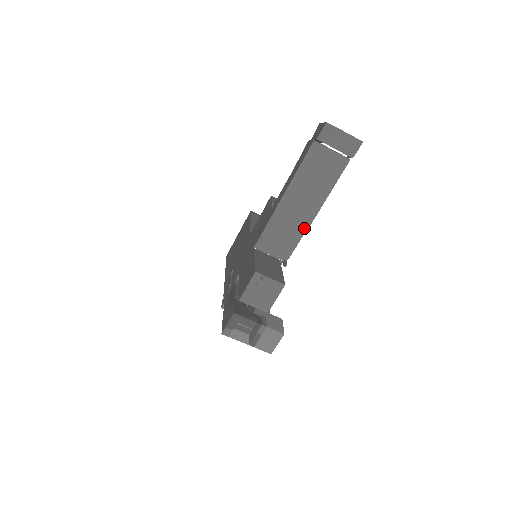
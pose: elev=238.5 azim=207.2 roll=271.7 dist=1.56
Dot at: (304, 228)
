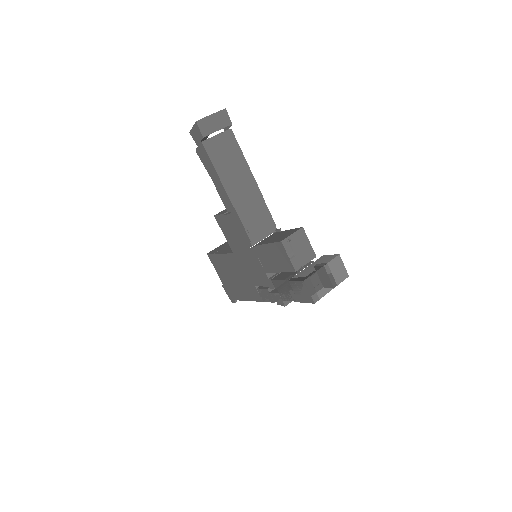
Dot at: (260, 197)
